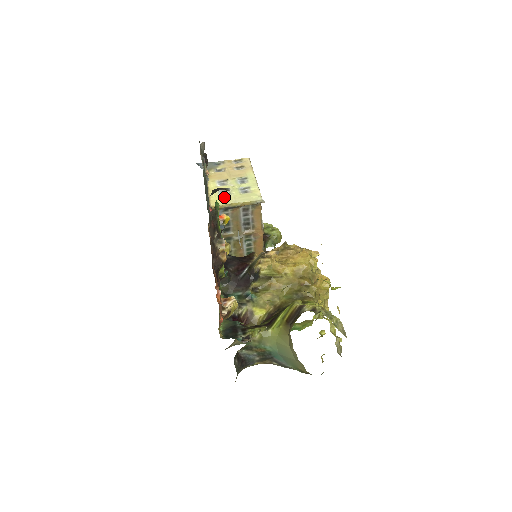
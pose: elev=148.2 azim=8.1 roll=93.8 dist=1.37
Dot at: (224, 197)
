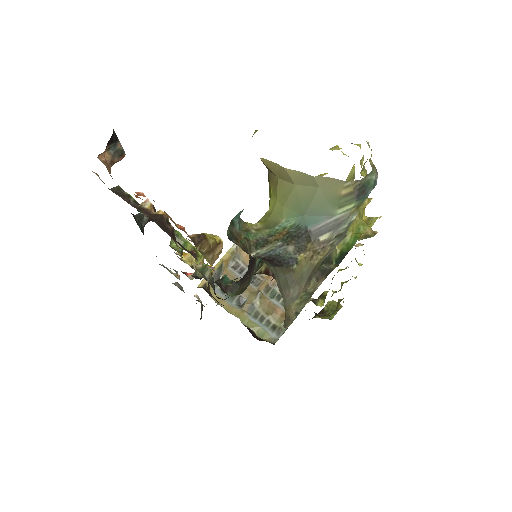
Dot at: occluded
